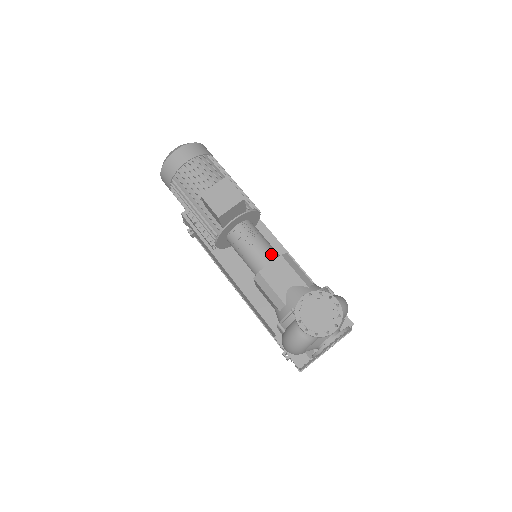
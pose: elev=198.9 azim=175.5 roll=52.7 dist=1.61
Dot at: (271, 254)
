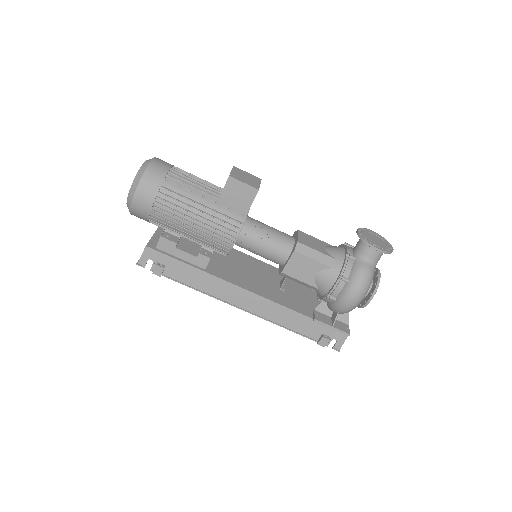
Dot at: (287, 234)
